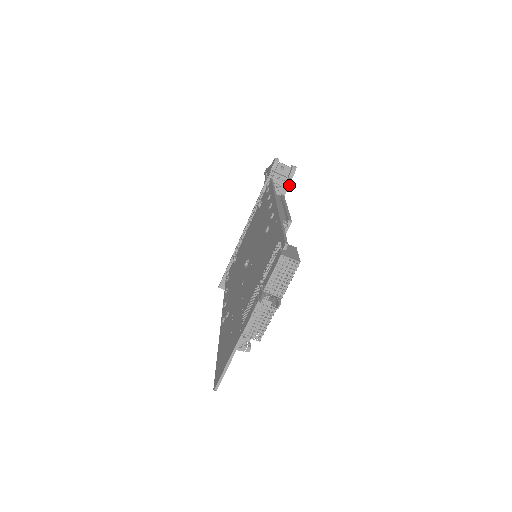
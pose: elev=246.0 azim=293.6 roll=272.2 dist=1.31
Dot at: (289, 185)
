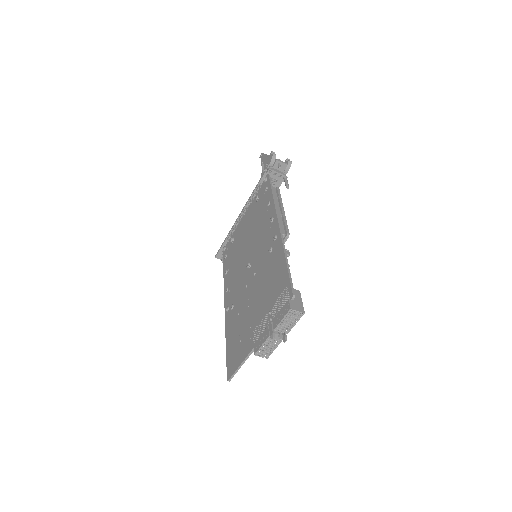
Dot at: (285, 185)
